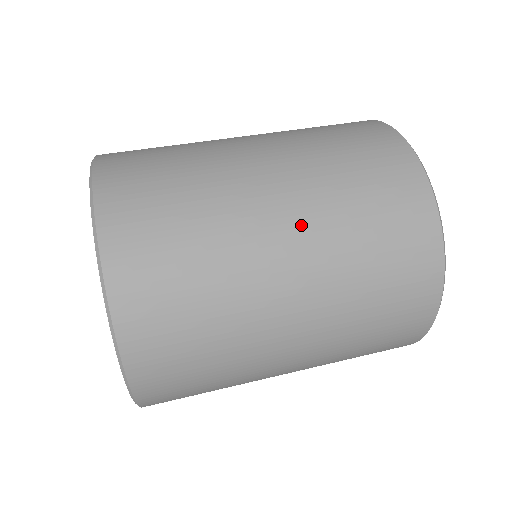
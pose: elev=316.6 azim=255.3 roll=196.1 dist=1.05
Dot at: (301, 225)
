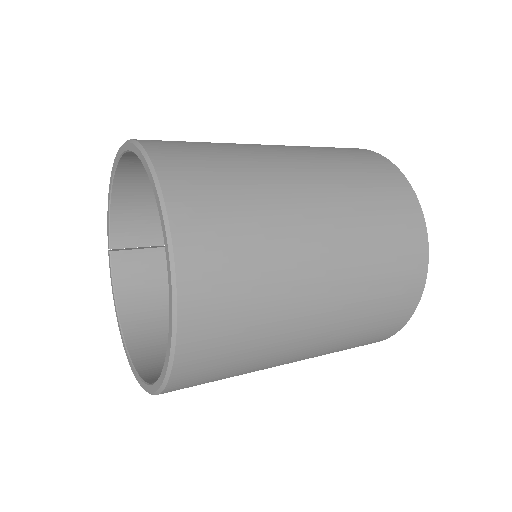
Dot at: (325, 196)
